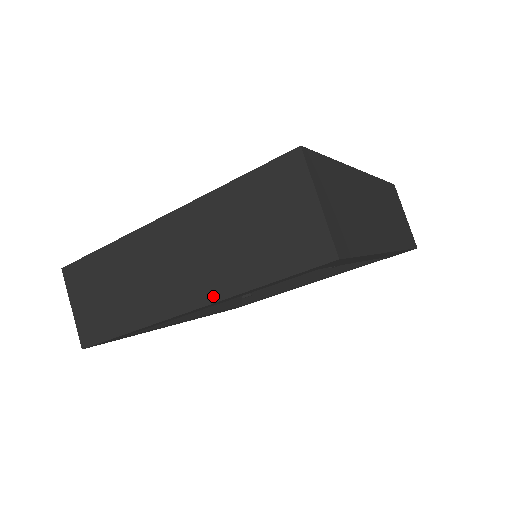
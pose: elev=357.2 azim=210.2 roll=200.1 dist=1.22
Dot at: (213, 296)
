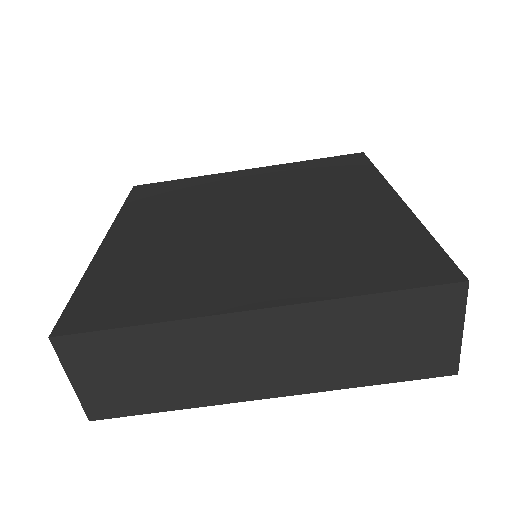
Dot at: (311, 388)
